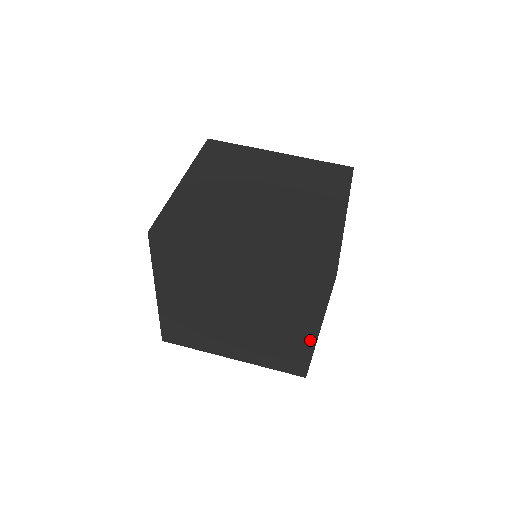
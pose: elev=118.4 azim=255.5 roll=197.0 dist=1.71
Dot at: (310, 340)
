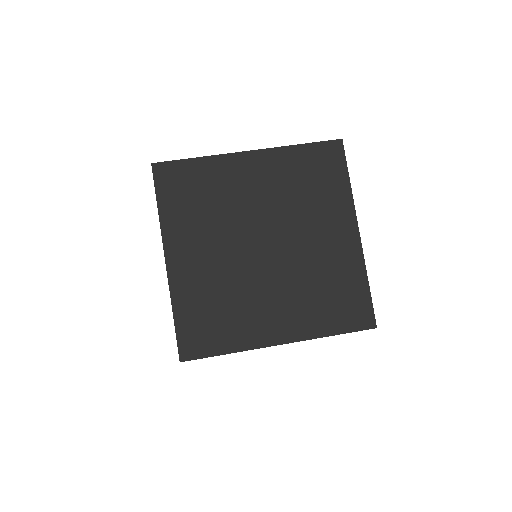
Dot at: occluded
